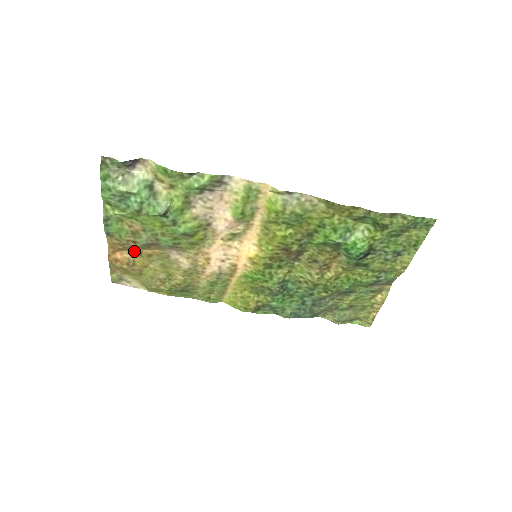
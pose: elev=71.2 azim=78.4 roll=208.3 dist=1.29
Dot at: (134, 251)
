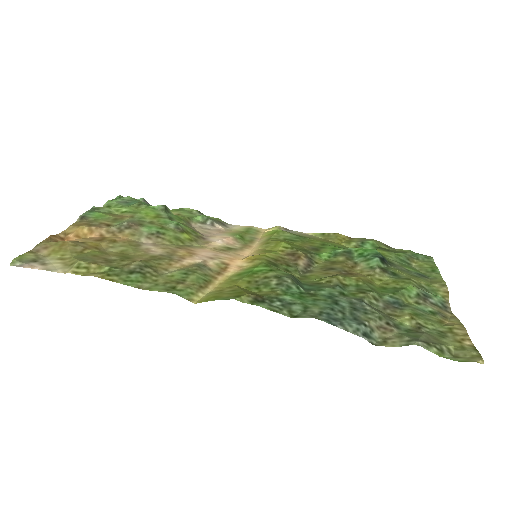
Dot at: (94, 238)
